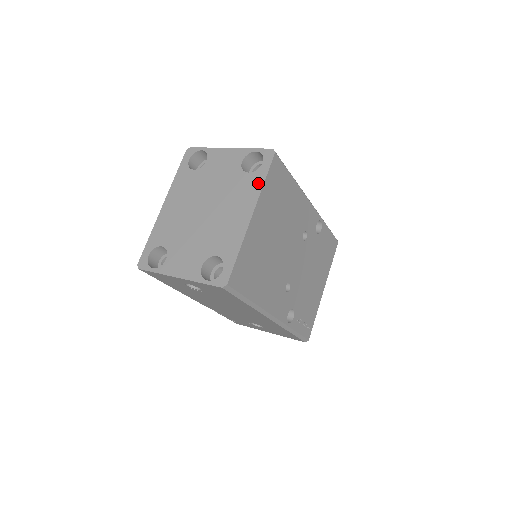
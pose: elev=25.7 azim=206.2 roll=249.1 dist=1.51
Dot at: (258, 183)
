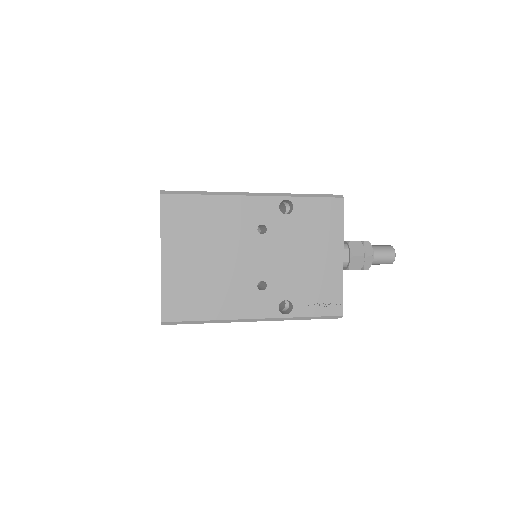
Dot at: (160, 227)
